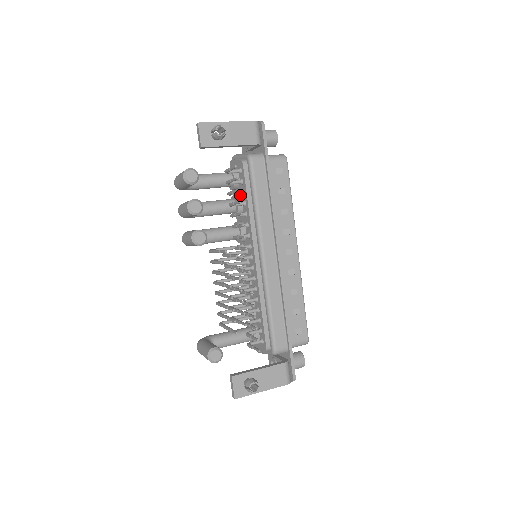
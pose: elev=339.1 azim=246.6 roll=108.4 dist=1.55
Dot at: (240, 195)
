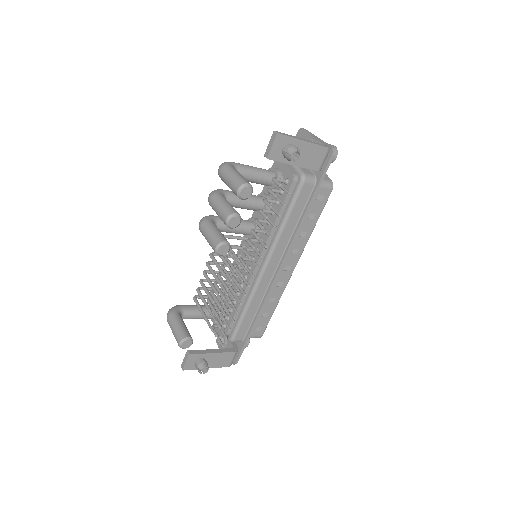
Dot at: occluded
